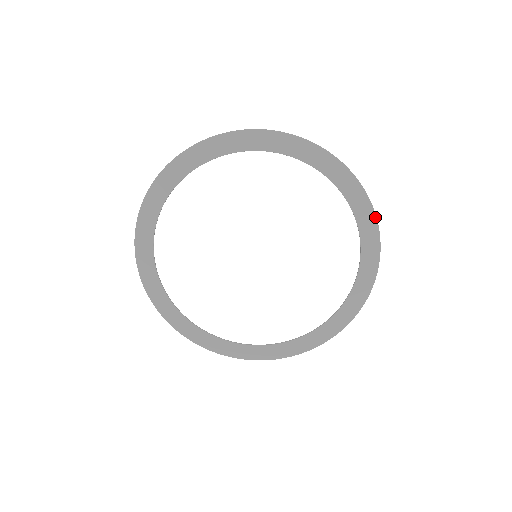
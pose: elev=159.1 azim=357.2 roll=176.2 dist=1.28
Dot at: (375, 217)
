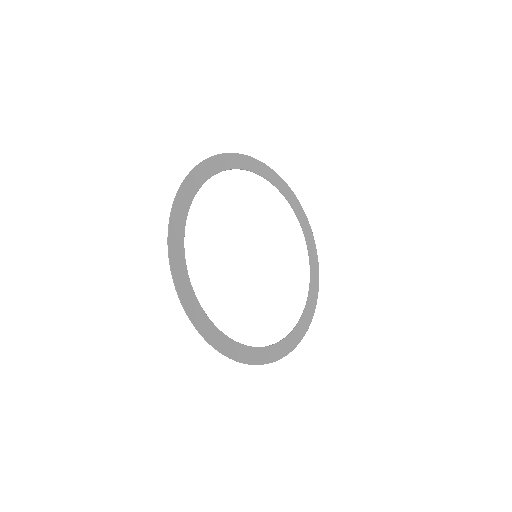
Dot at: occluded
